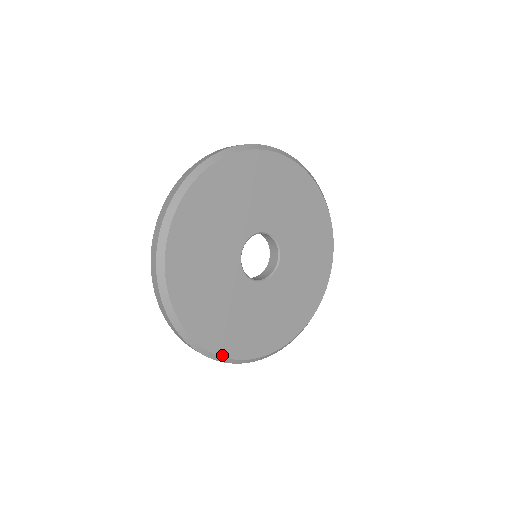
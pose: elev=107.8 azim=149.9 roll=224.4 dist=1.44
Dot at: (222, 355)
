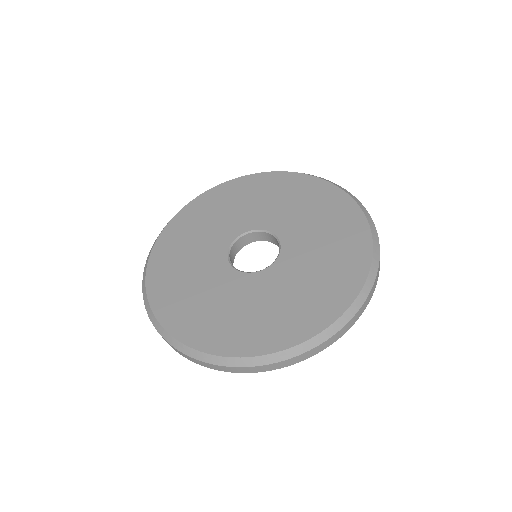
Dot at: (262, 354)
